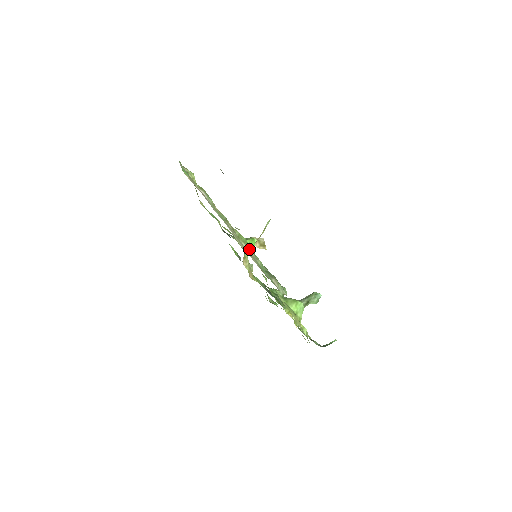
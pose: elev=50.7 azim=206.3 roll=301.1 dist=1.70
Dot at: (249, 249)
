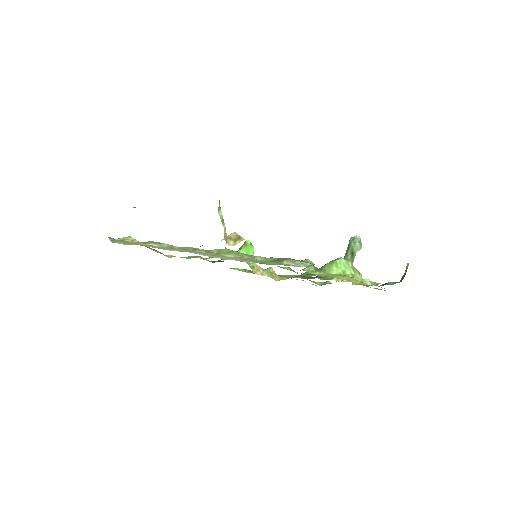
Dot at: (238, 255)
